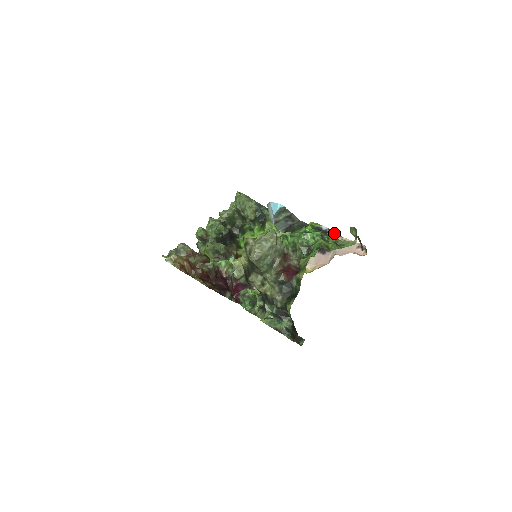
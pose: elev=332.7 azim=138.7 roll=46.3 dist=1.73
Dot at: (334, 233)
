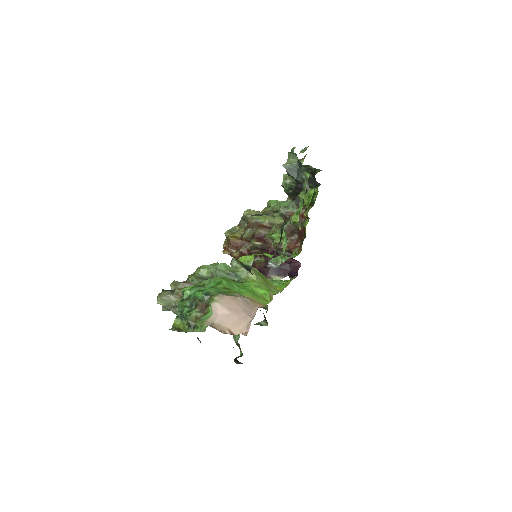
Dot at: (211, 302)
